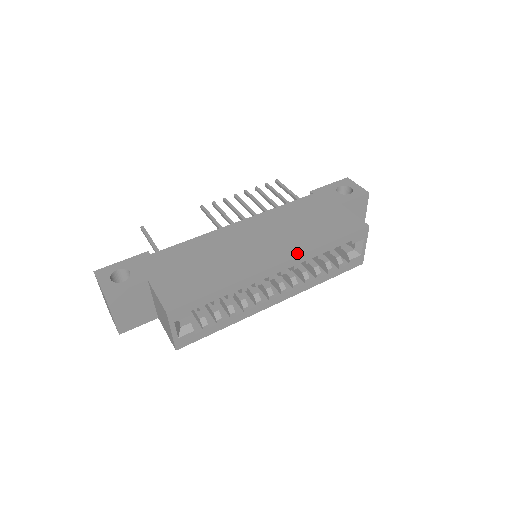
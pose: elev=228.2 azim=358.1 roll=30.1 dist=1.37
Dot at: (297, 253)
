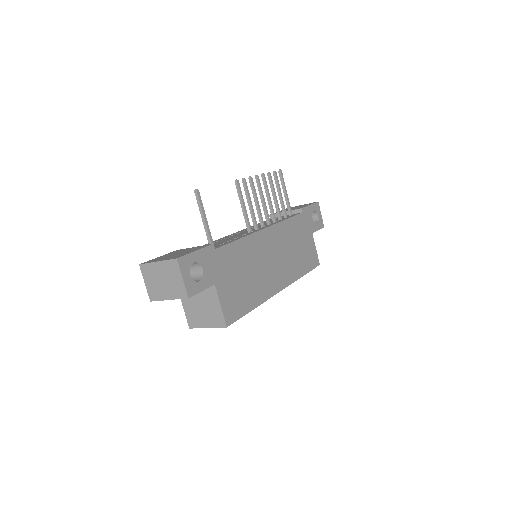
Dot at: (290, 281)
